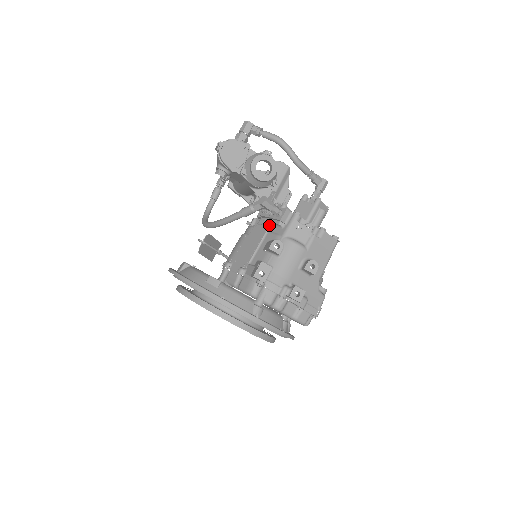
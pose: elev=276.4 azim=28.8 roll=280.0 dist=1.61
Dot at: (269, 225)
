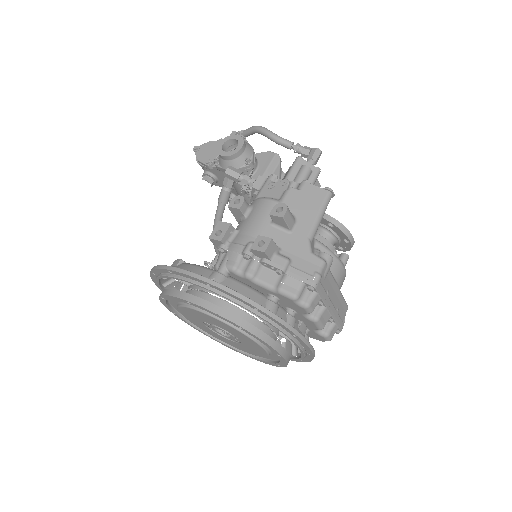
Dot at: occluded
